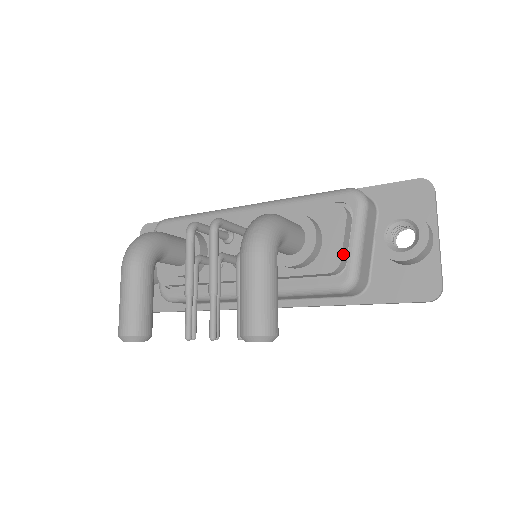
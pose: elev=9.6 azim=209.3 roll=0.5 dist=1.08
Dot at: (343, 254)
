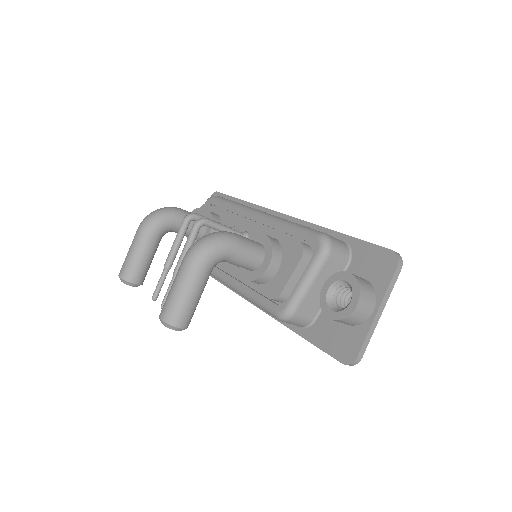
Dot at: (287, 289)
